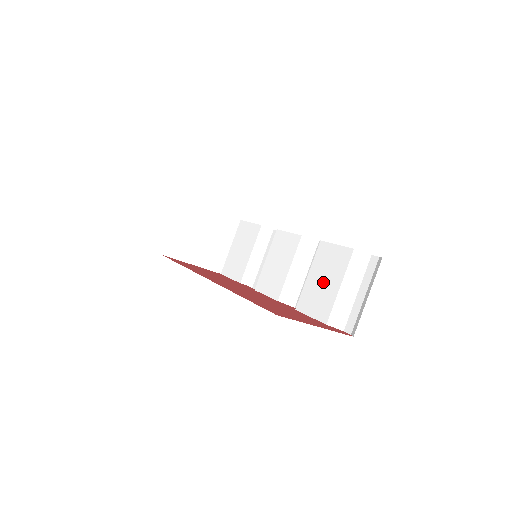
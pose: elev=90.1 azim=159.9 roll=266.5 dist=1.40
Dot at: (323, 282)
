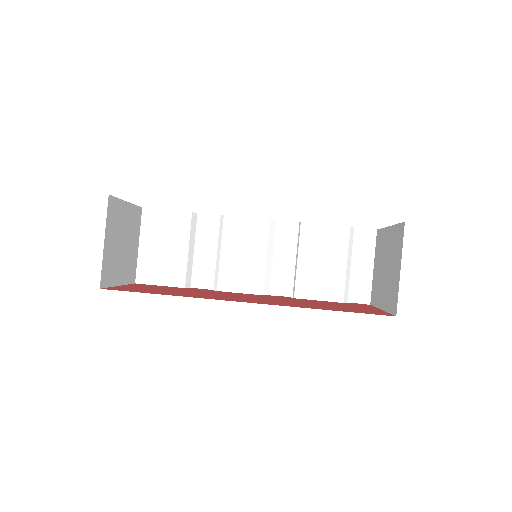
Dot at: (323, 264)
